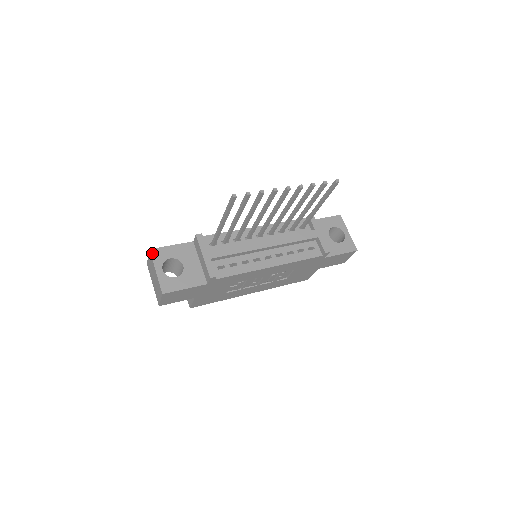
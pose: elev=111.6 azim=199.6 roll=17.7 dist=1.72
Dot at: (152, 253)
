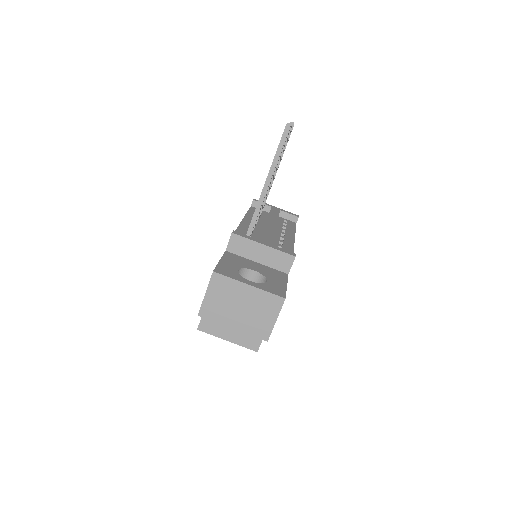
Dot at: (220, 273)
